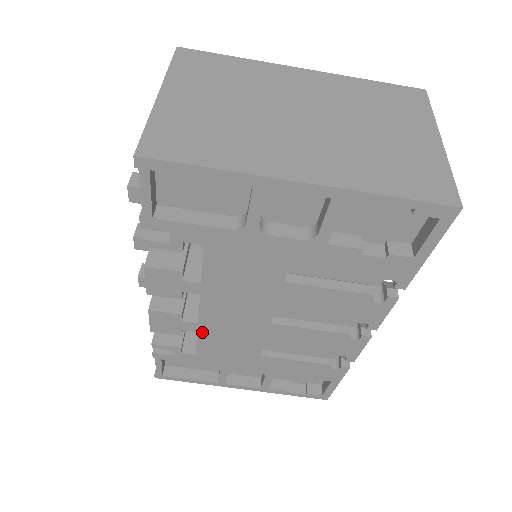
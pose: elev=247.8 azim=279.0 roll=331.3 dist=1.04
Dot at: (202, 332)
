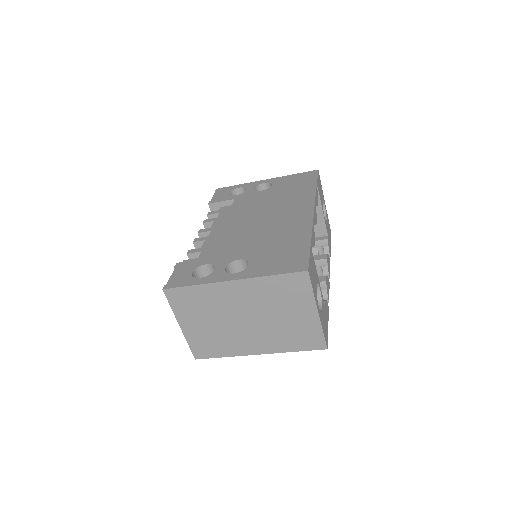
Dot at: occluded
